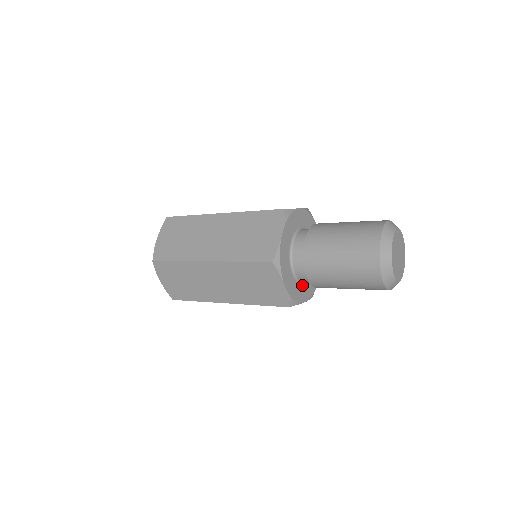
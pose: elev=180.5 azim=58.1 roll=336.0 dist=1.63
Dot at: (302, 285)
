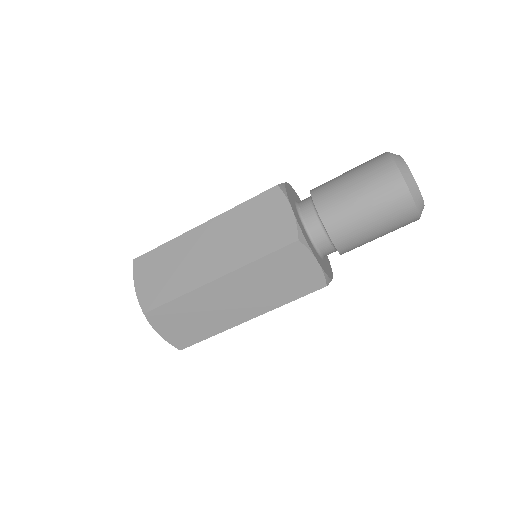
Dot at: (323, 260)
